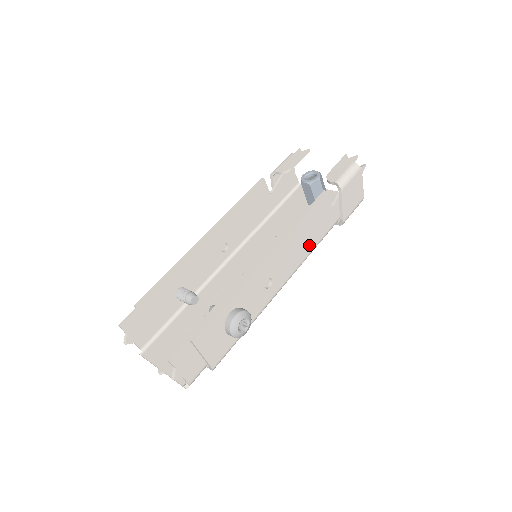
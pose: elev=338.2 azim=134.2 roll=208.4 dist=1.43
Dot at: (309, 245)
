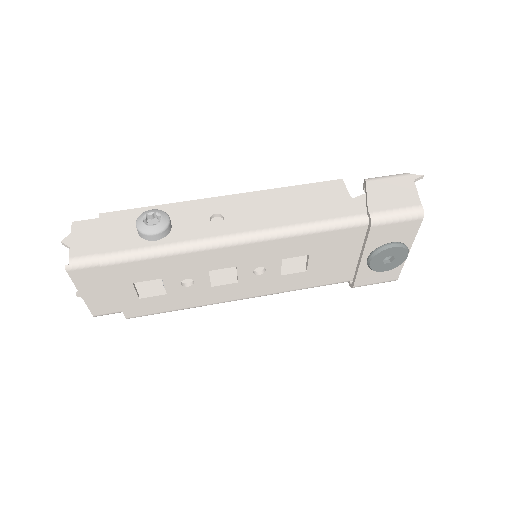
Dot at: (299, 216)
